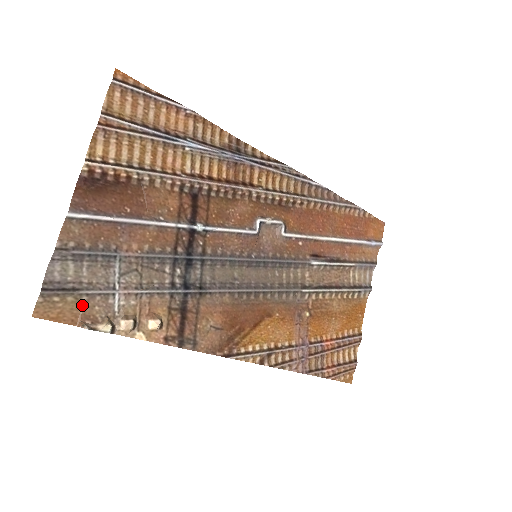
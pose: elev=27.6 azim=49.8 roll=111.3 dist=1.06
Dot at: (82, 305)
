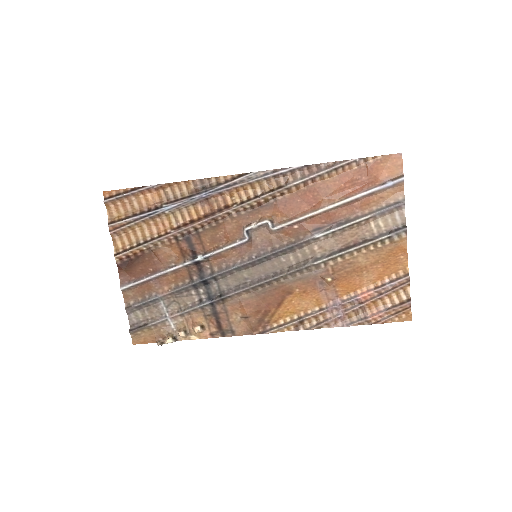
Dot at: (154, 331)
